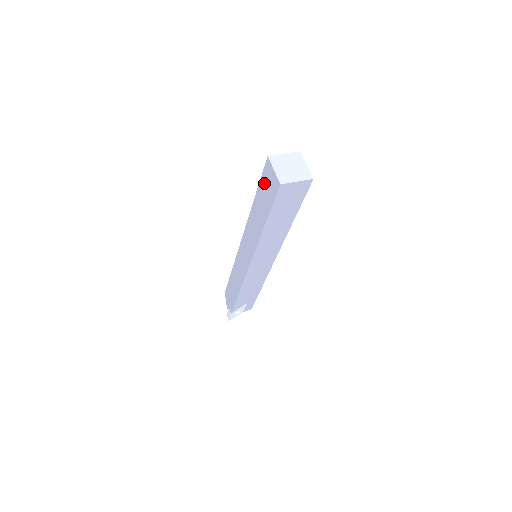
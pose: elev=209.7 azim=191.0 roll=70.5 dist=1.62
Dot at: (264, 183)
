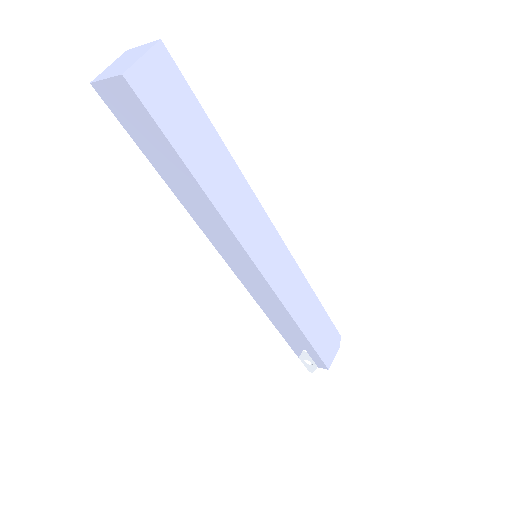
Dot at: occluded
